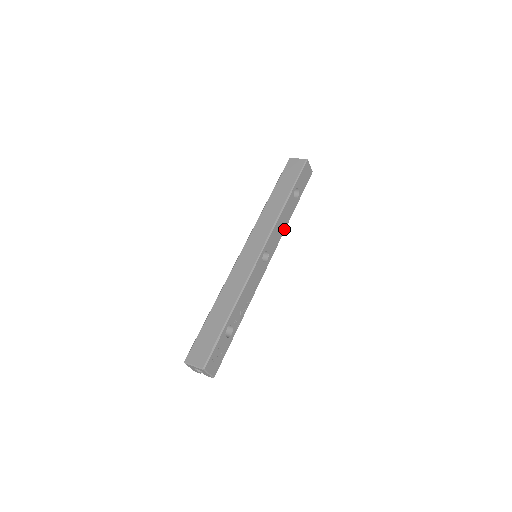
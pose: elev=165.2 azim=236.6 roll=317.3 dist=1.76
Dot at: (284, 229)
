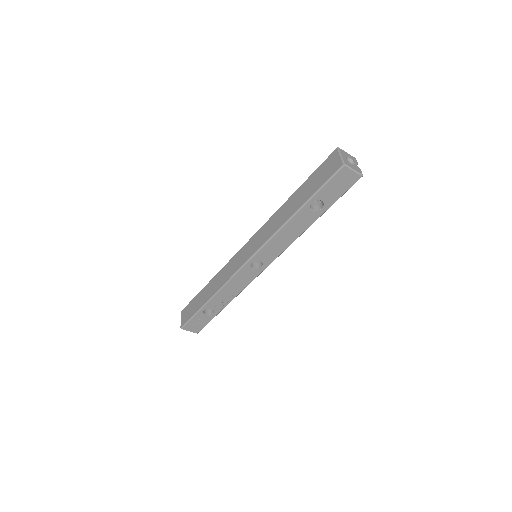
Dot at: (293, 240)
